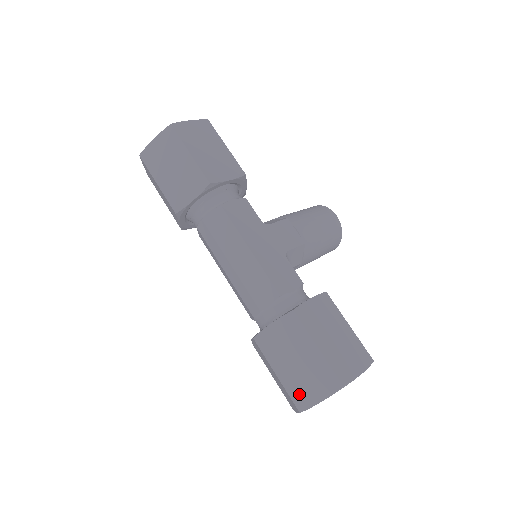
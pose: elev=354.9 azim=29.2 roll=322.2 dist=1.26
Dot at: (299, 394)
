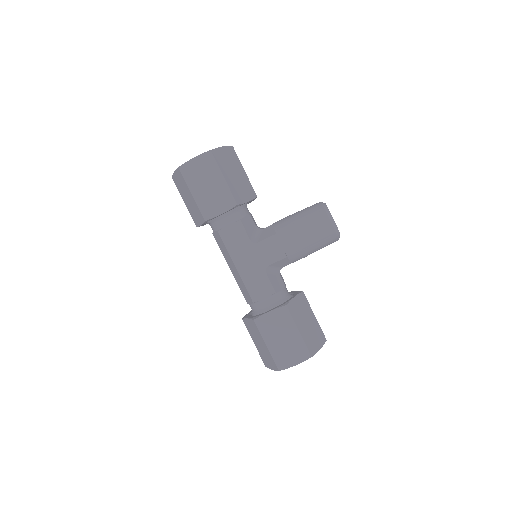
Dot at: (264, 359)
